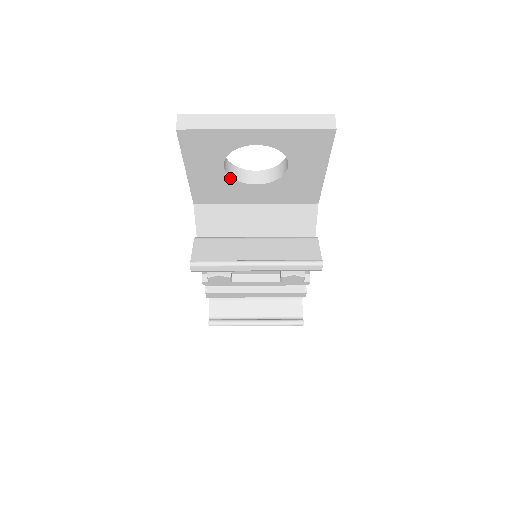
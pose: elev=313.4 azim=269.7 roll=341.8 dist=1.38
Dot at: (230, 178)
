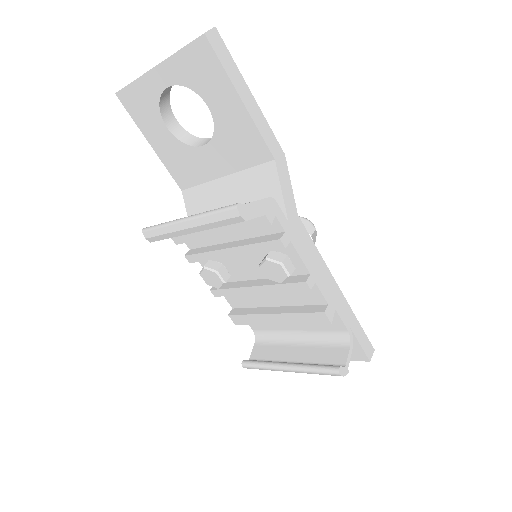
Dot at: (181, 143)
